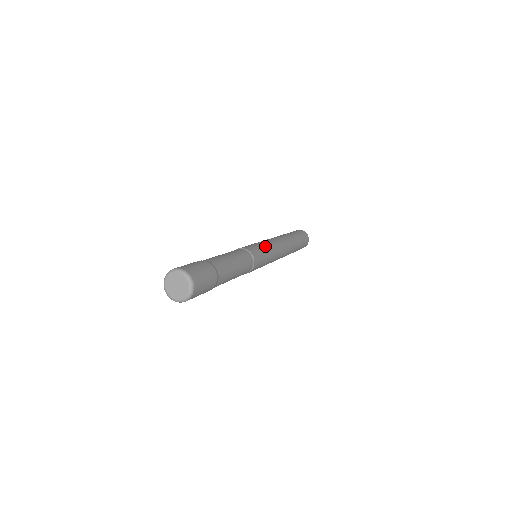
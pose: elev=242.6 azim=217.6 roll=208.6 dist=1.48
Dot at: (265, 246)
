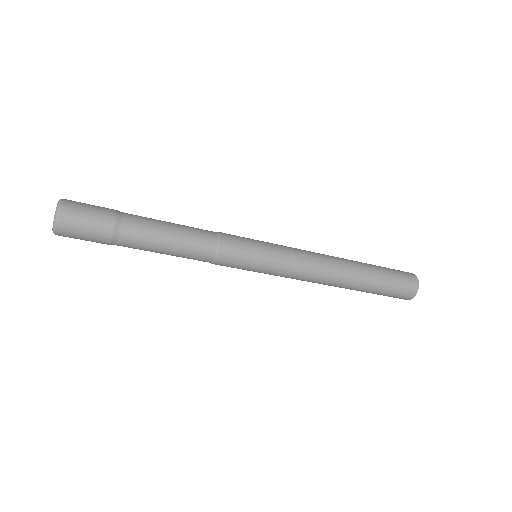
Dot at: occluded
